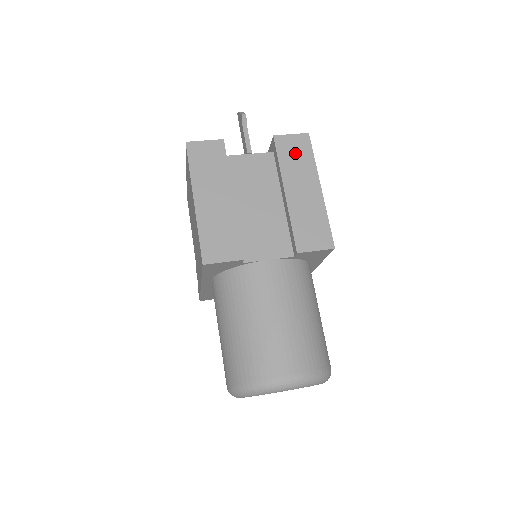
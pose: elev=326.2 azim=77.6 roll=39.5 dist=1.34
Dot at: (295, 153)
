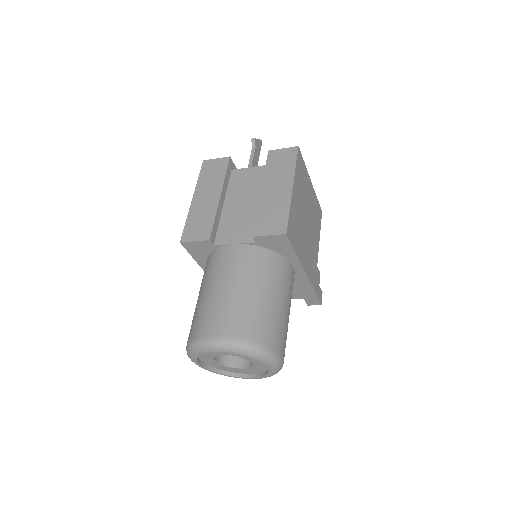
Dot at: (281, 162)
